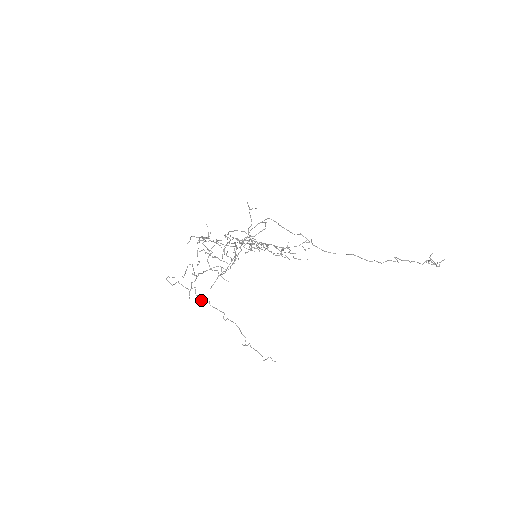
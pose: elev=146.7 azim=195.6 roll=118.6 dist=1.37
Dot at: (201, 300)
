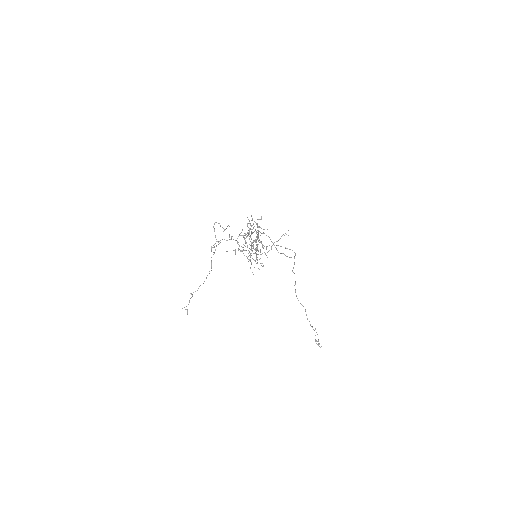
Dot at: occluded
